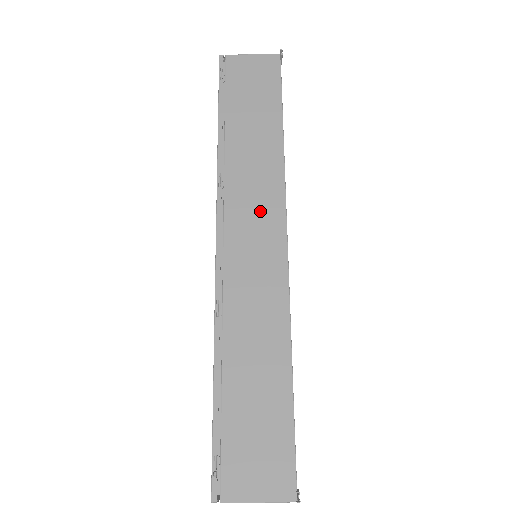
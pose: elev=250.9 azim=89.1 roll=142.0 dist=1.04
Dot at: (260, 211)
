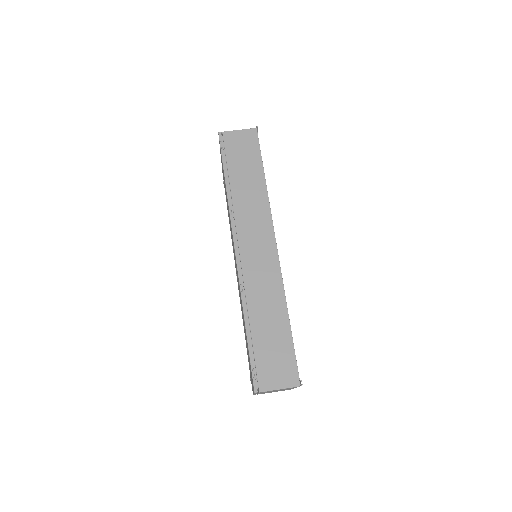
Dot at: (258, 229)
